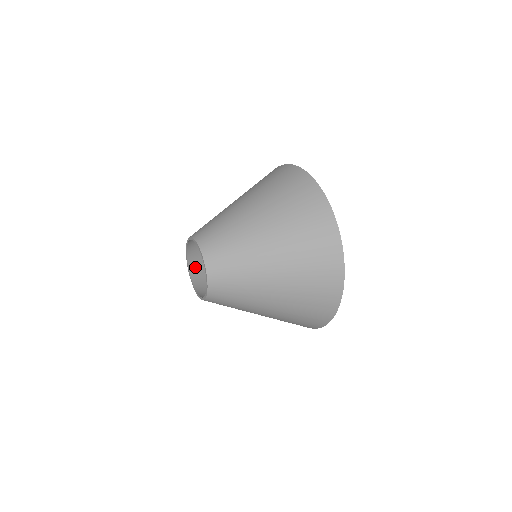
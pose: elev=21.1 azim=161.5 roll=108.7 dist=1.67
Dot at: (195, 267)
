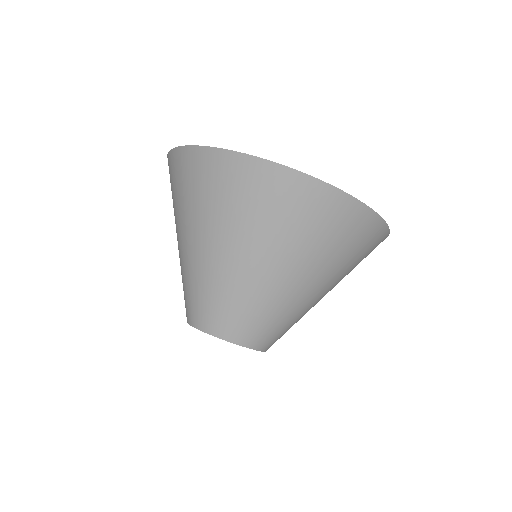
Dot at: occluded
